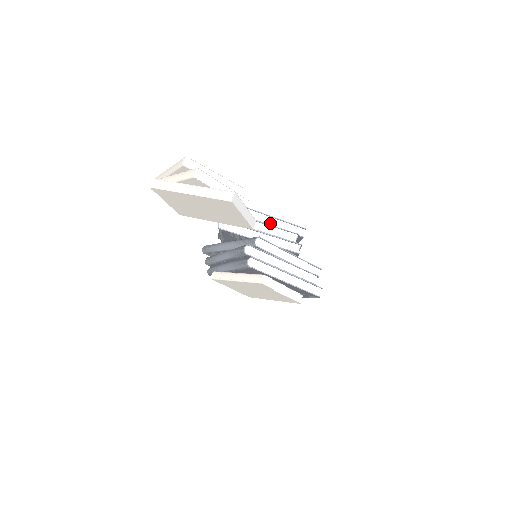
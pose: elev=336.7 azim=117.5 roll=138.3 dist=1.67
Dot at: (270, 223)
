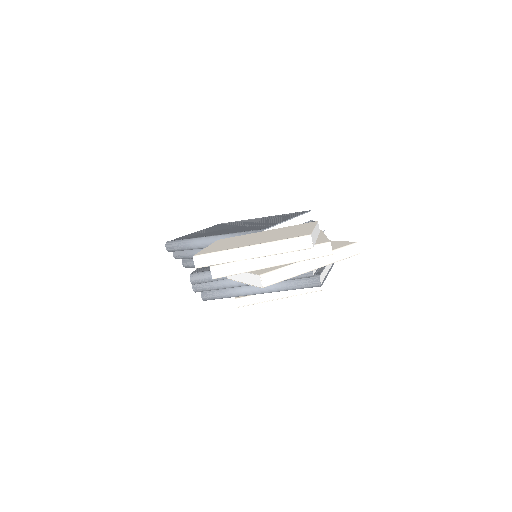
Dot at: occluded
